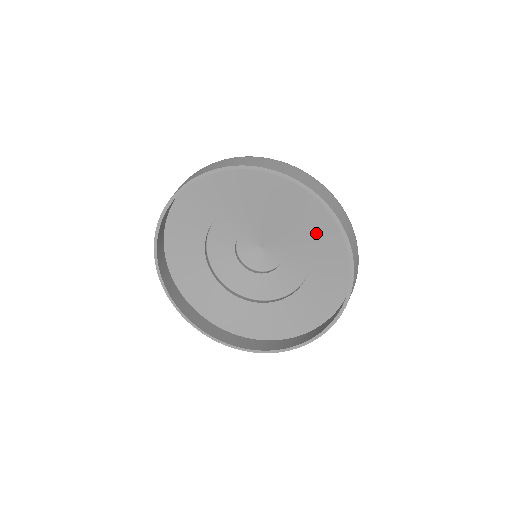
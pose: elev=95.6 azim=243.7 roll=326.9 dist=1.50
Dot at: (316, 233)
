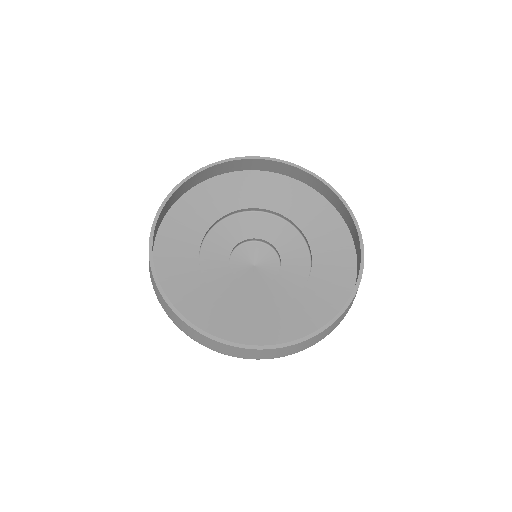
Dot at: (268, 199)
